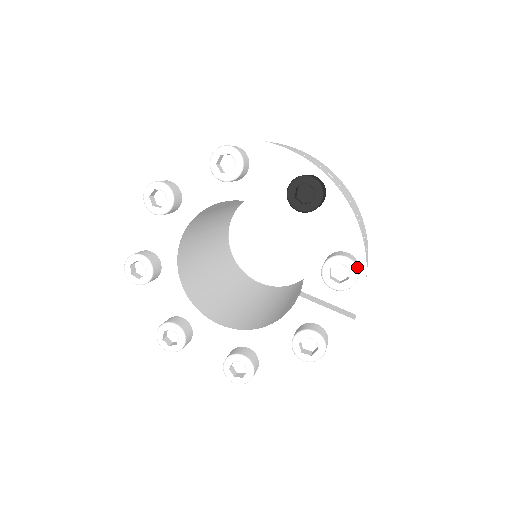
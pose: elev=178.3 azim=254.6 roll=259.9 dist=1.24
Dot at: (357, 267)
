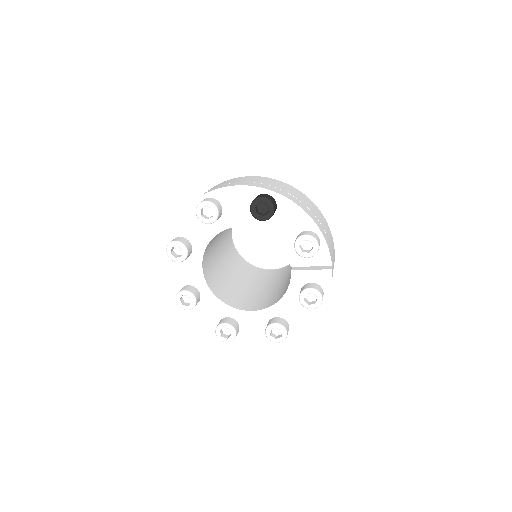
Dot at: (315, 238)
